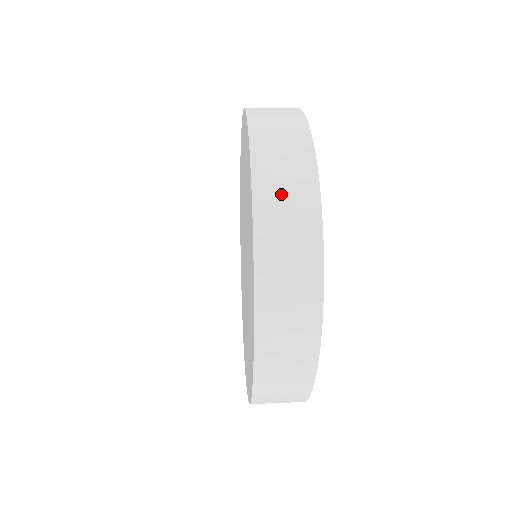
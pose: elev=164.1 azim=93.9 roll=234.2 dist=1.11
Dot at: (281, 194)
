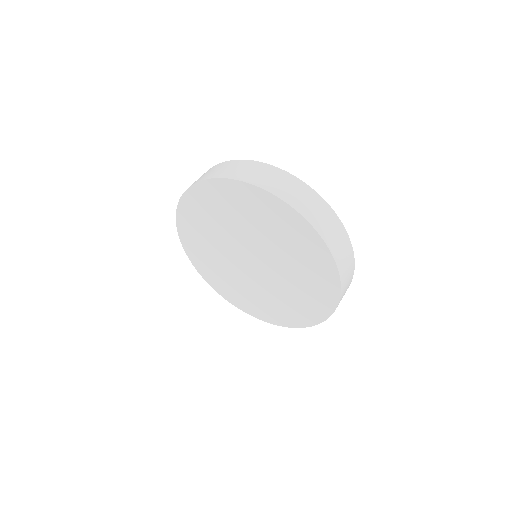
Dot at: (309, 206)
